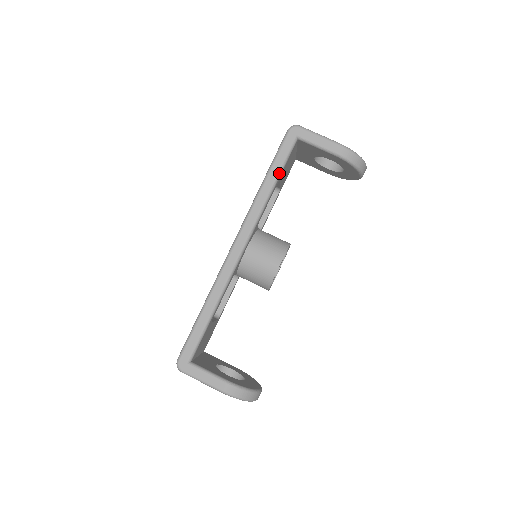
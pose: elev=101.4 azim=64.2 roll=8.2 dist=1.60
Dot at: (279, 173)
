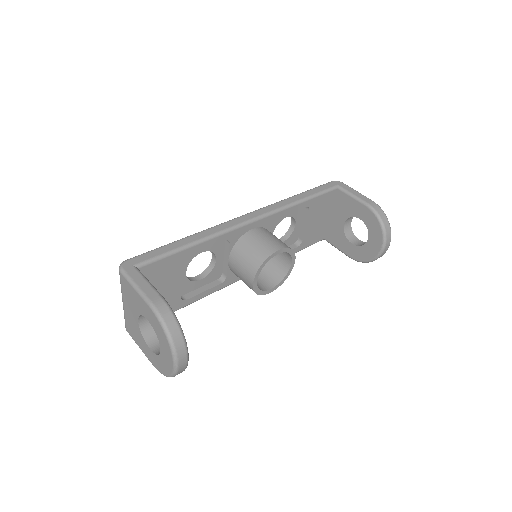
Dot at: (312, 196)
